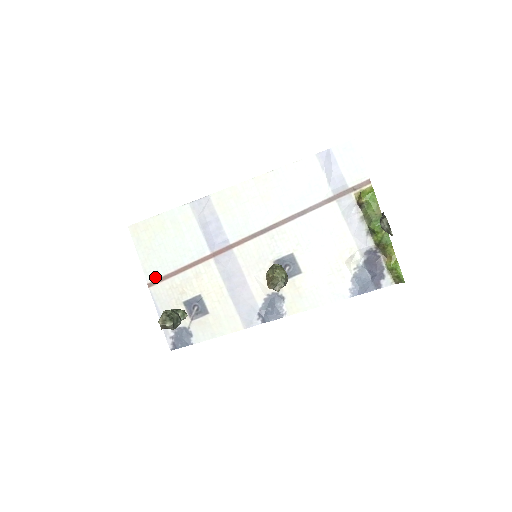
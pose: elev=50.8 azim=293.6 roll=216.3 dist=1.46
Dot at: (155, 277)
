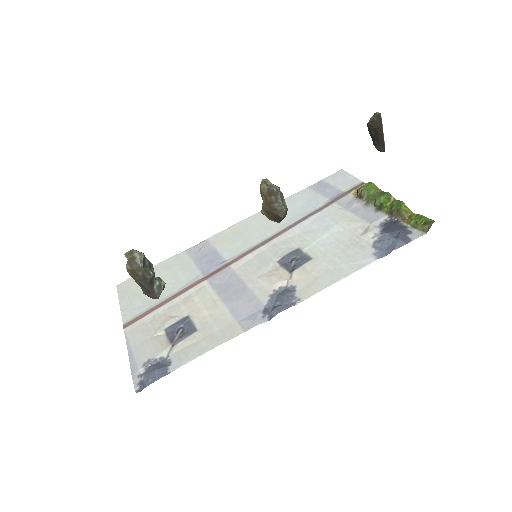
Dot at: (134, 317)
